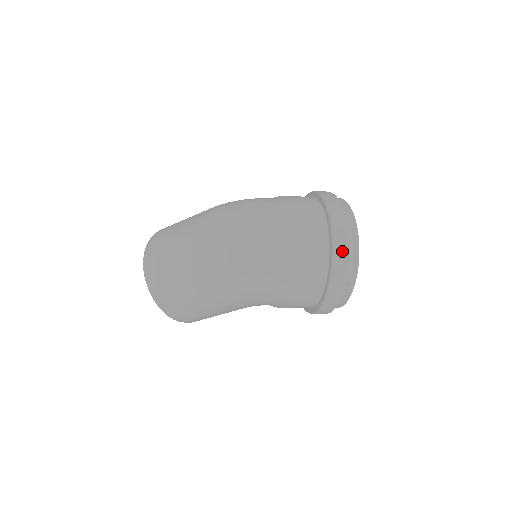
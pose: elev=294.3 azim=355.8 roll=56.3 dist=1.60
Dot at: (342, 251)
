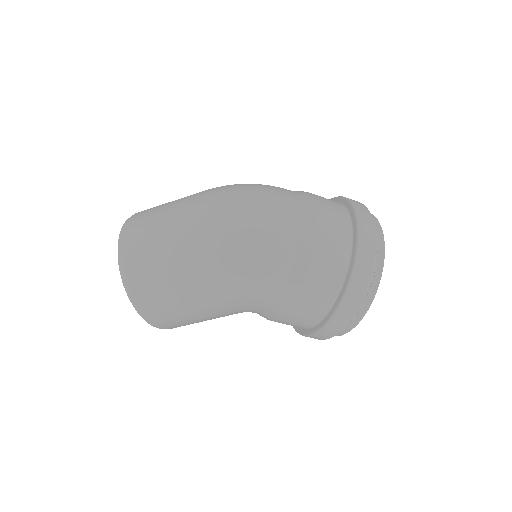
Dot at: (368, 248)
